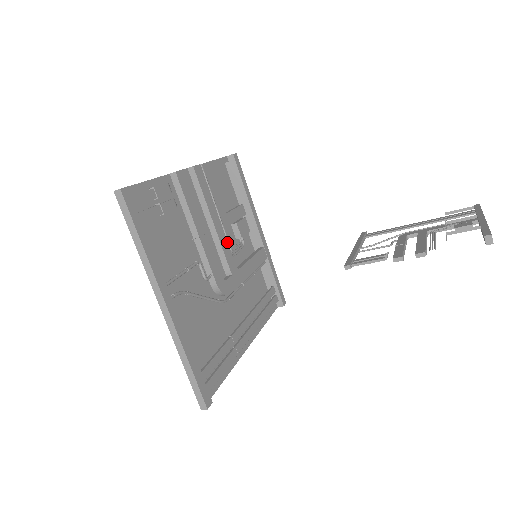
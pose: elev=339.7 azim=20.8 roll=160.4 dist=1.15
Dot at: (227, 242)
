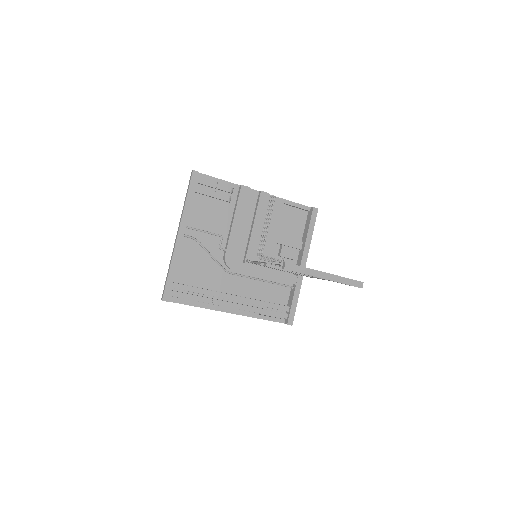
Dot at: (257, 245)
